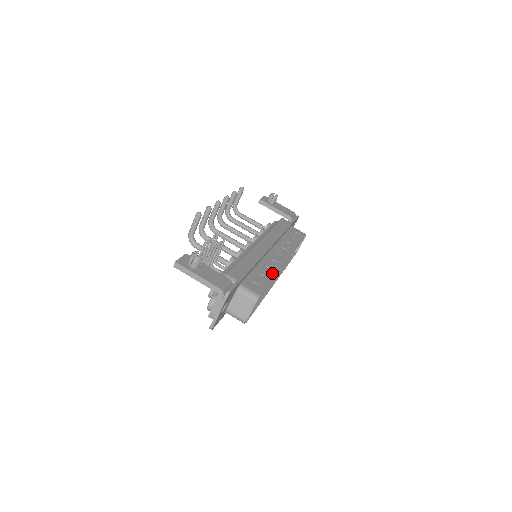
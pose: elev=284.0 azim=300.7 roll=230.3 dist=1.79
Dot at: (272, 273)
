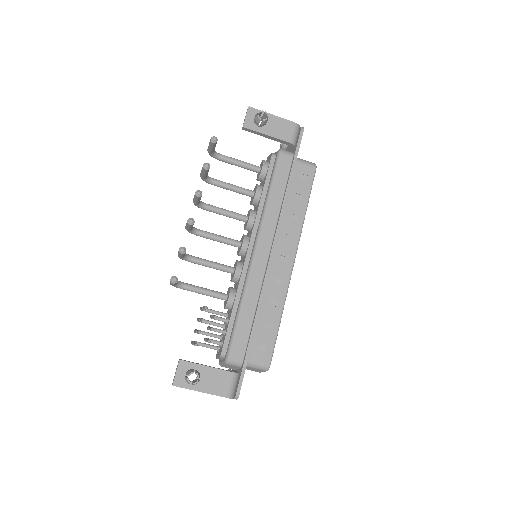
Dot at: (279, 309)
